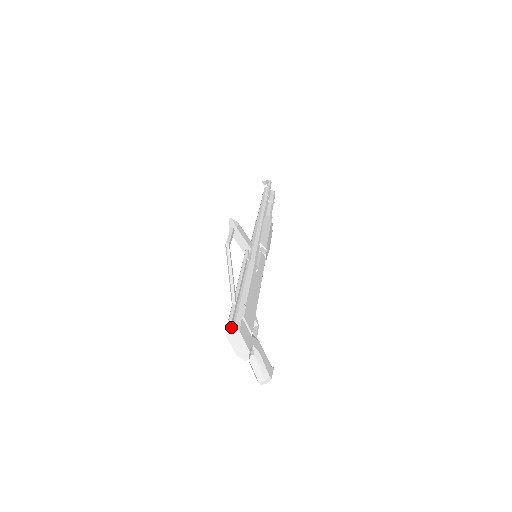
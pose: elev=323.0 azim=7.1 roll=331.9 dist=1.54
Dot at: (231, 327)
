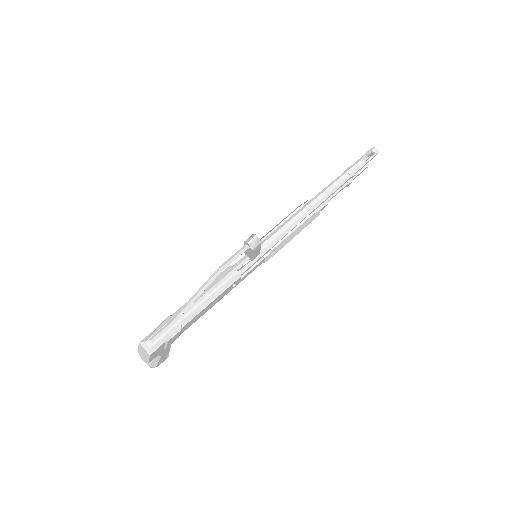
Dot at: (147, 345)
